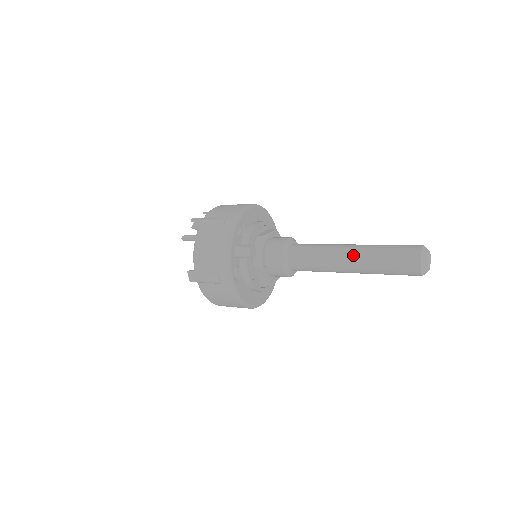
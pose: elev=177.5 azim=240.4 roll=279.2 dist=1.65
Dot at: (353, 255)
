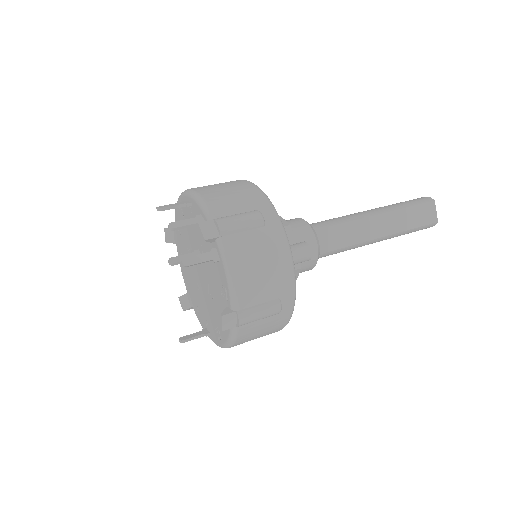
Dot at: (381, 222)
